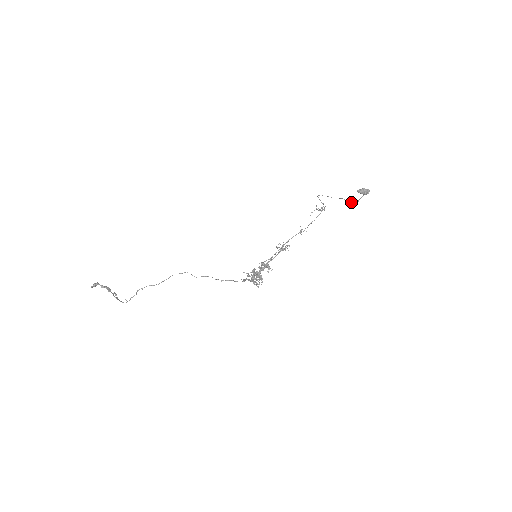
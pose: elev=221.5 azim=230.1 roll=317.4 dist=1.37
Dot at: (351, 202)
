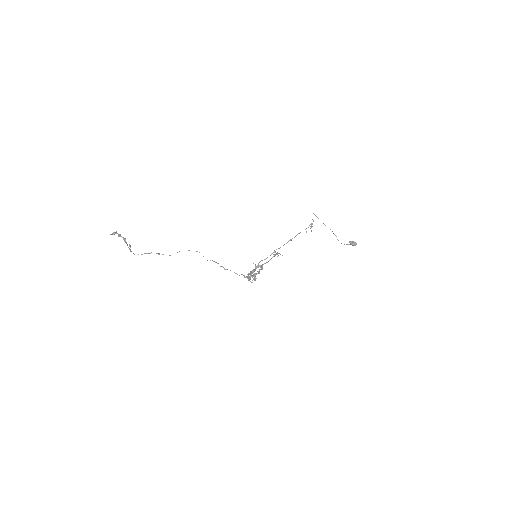
Dot at: (338, 240)
